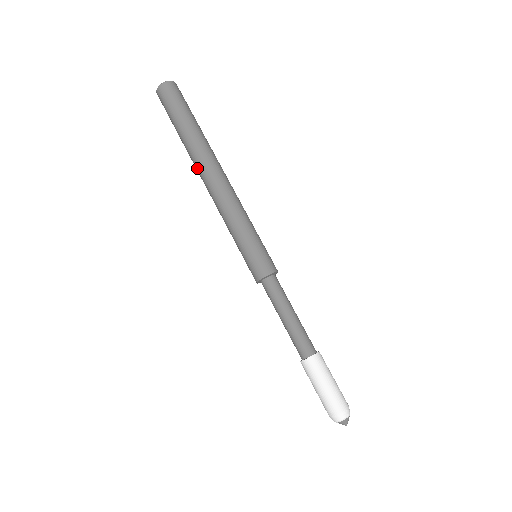
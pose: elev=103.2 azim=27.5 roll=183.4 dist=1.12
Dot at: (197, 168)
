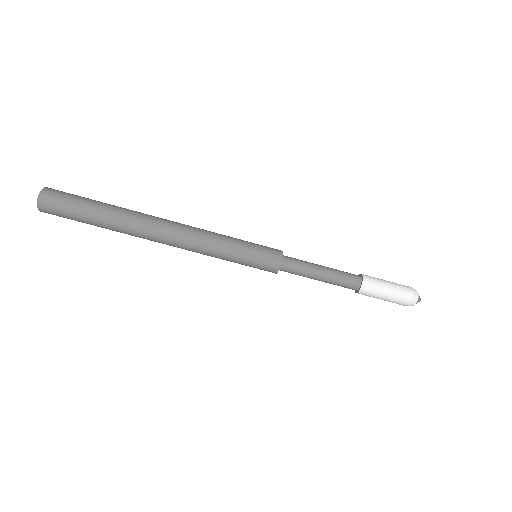
Dot at: (144, 237)
